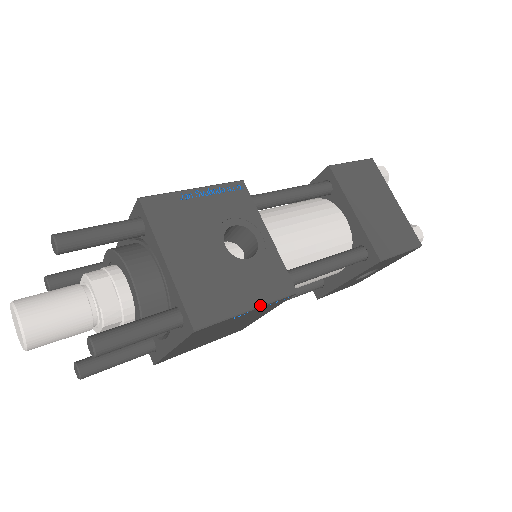
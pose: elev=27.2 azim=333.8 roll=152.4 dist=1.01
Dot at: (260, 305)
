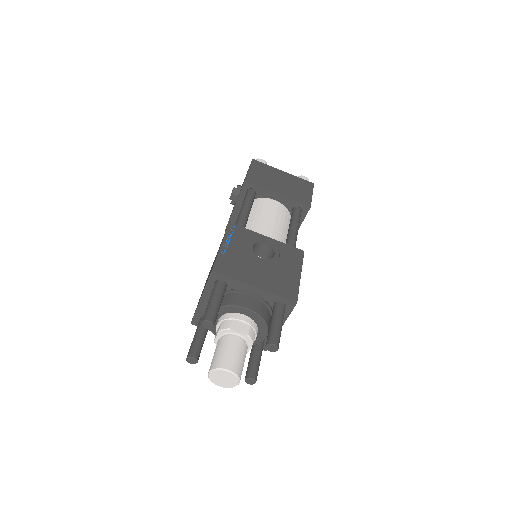
Dot at: (301, 270)
